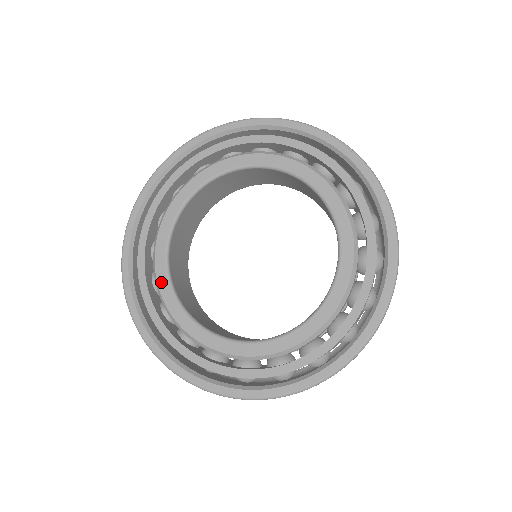
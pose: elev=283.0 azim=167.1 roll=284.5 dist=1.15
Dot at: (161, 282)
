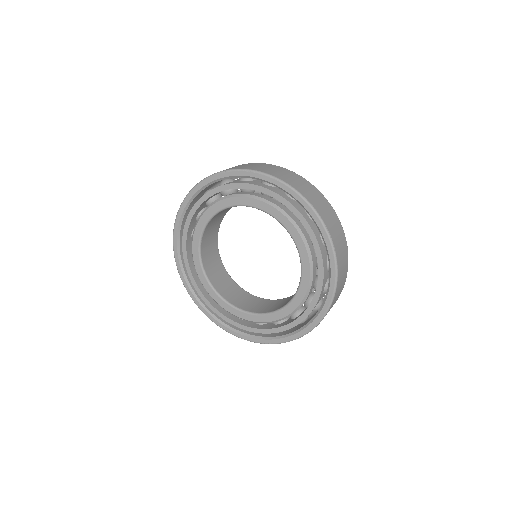
Dot at: (224, 307)
